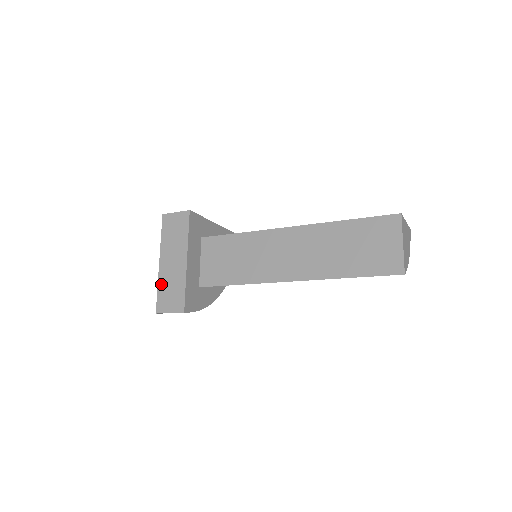
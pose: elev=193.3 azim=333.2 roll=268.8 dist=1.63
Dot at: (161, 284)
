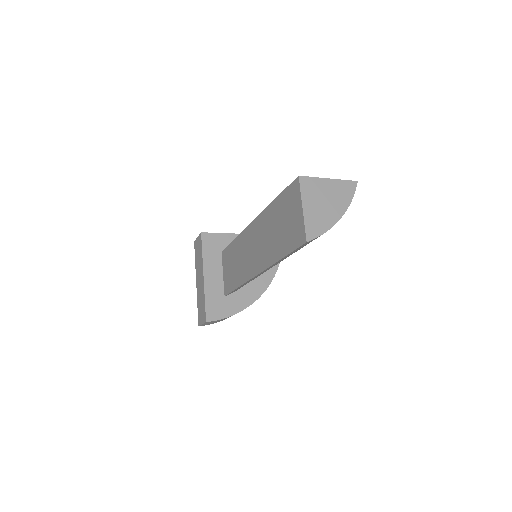
Dot at: (198, 301)
